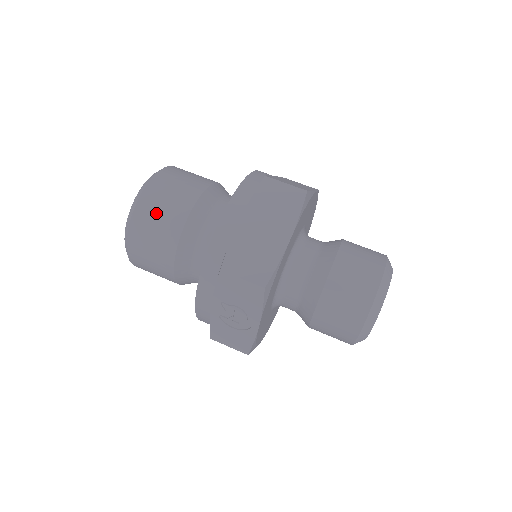
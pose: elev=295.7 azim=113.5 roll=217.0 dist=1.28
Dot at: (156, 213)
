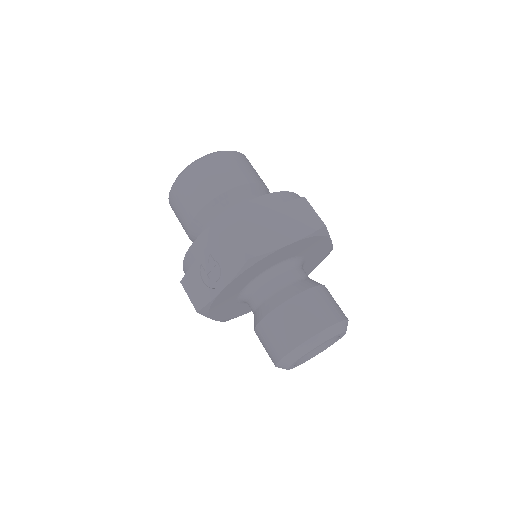
Dot at: (214, 171)
